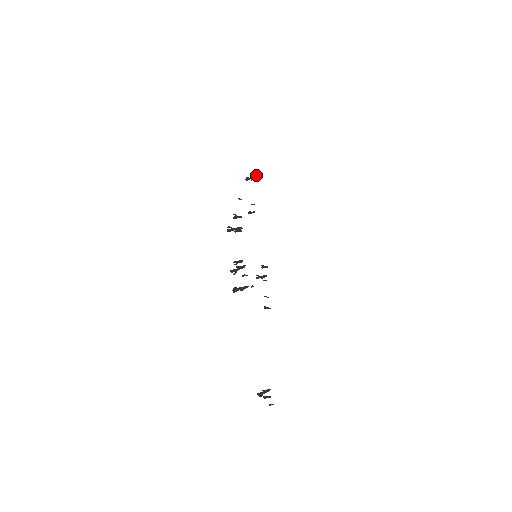
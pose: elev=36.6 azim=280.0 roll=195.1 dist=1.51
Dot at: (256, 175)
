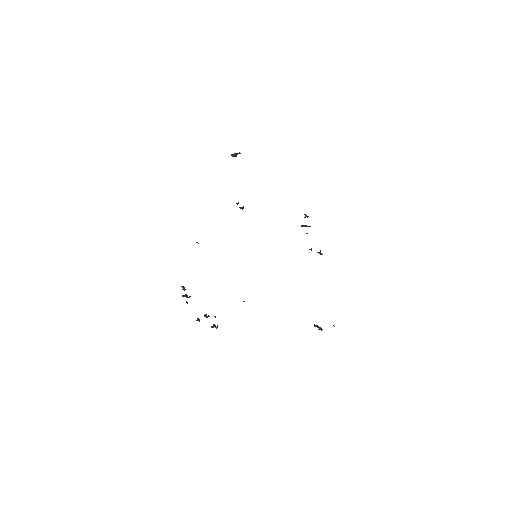
Dot at: (236, 156)
